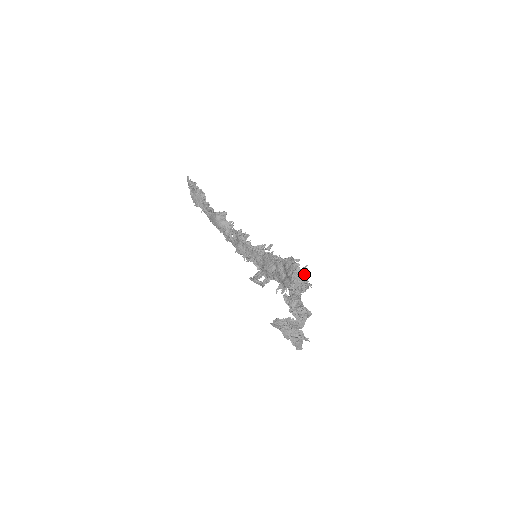
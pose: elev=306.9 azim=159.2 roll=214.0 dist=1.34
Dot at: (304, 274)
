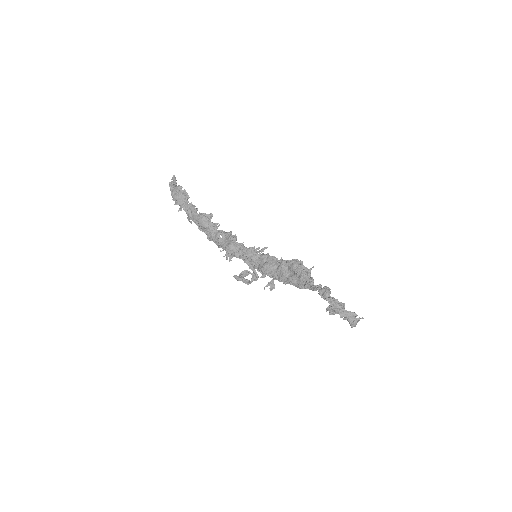
Dot at: (310, 273)
